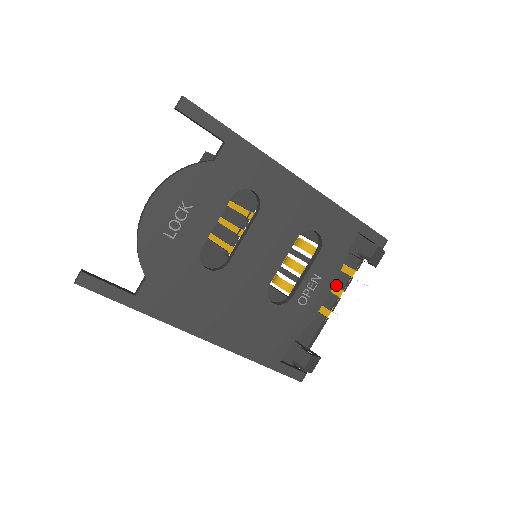
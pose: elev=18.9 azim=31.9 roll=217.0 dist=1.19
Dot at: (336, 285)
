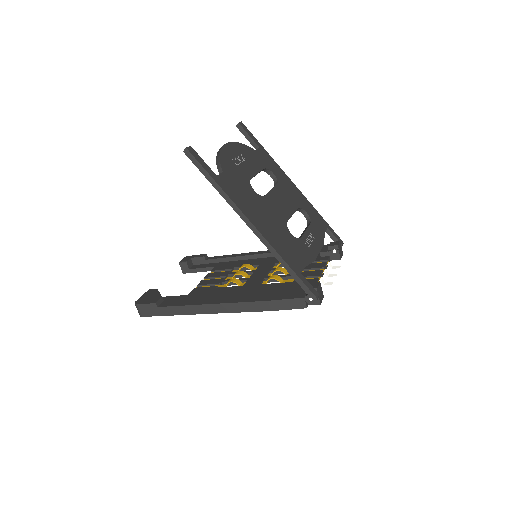
Dot at: (318, 267)
